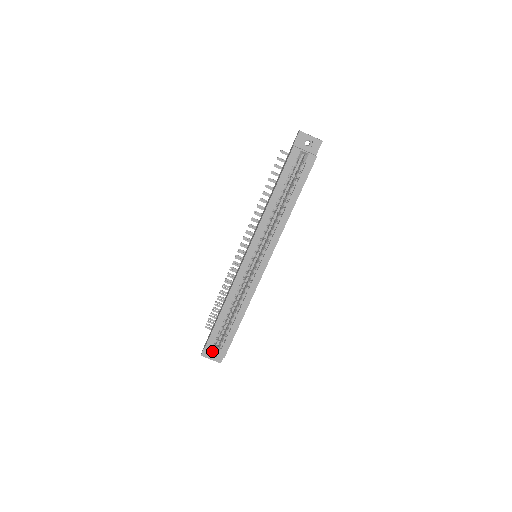
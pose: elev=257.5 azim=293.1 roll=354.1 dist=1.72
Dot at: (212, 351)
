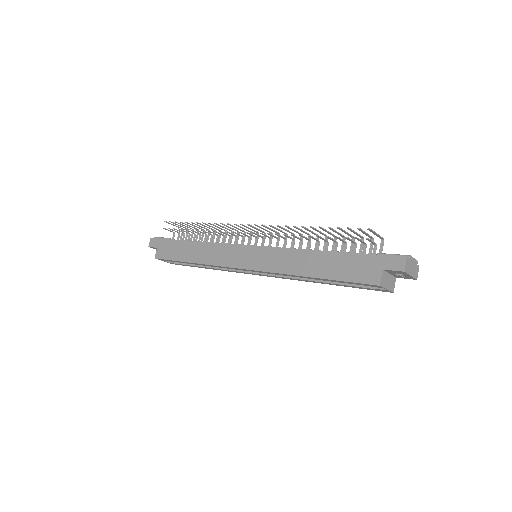
Dot at: (163, 260)
